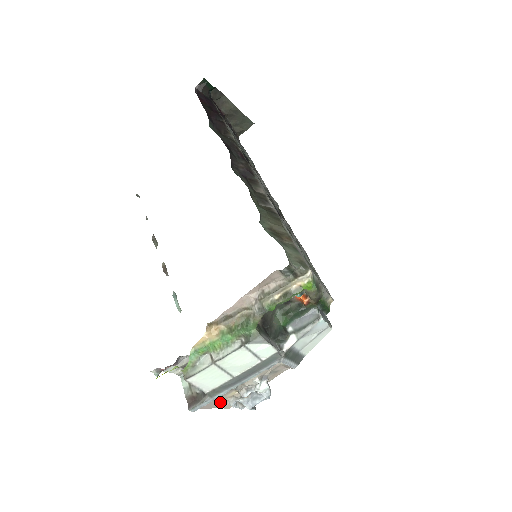
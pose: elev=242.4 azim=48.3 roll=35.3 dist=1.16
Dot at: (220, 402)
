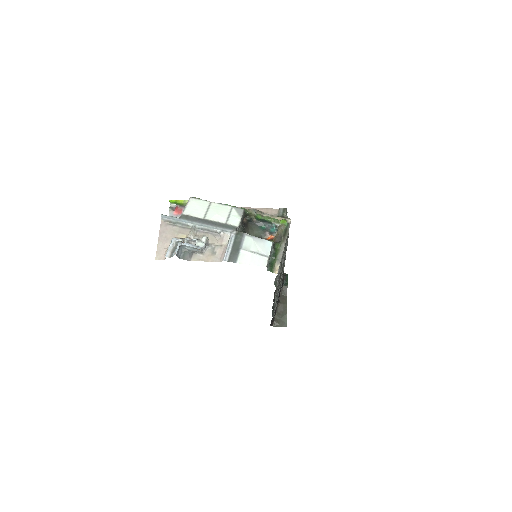
Dot at: (168, 239)
